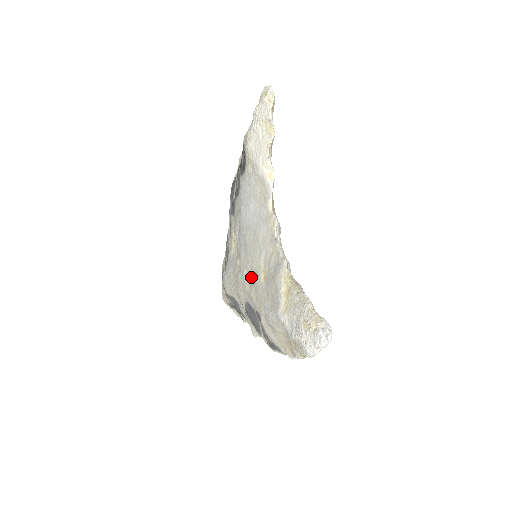
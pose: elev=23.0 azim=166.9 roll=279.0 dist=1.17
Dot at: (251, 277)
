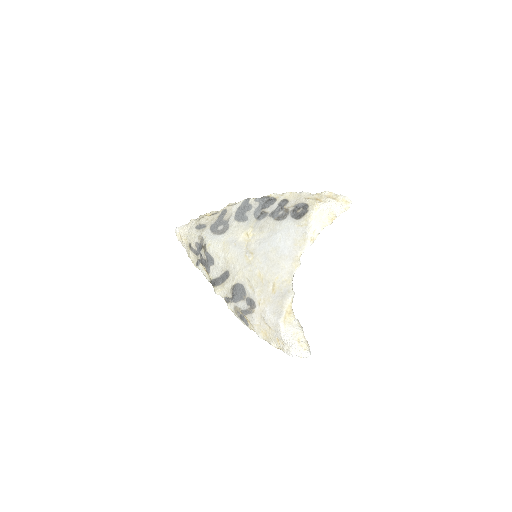
Dot at: (261, 279)
